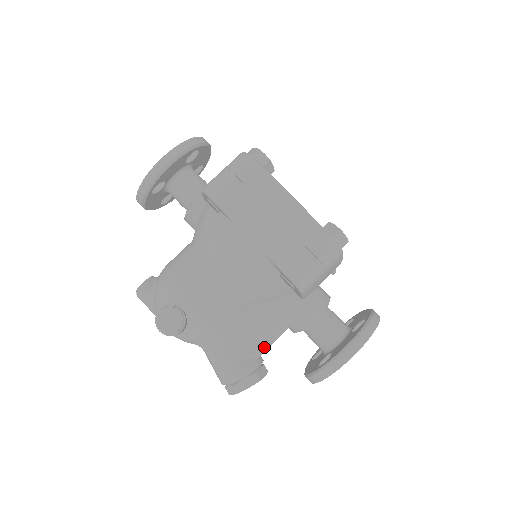
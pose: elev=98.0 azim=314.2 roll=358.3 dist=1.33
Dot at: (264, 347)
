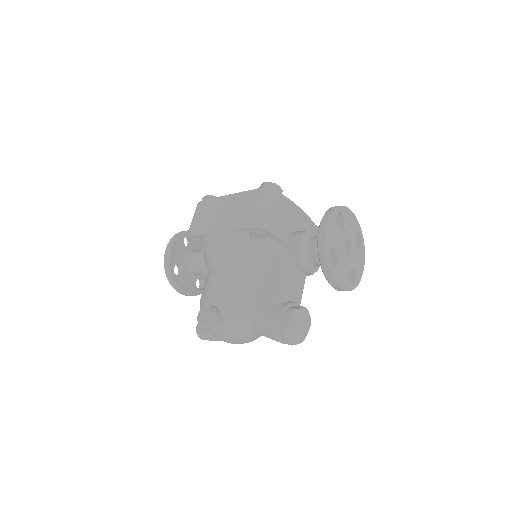
Dot at: (284, 290)
